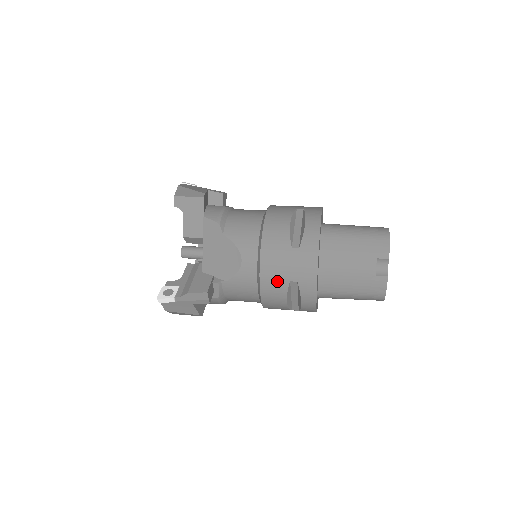
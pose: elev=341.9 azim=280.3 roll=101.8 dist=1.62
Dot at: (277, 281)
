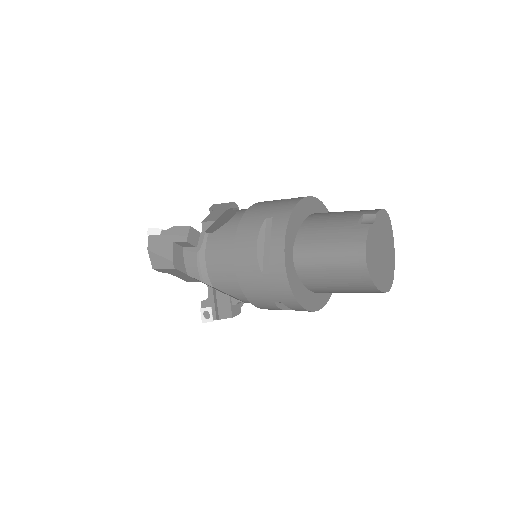
Dot at: (255, 220)
